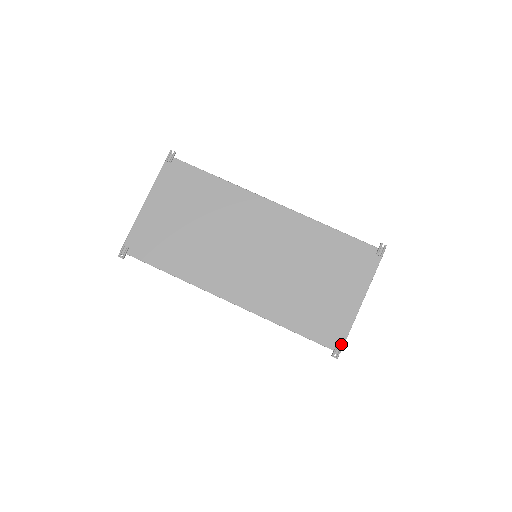
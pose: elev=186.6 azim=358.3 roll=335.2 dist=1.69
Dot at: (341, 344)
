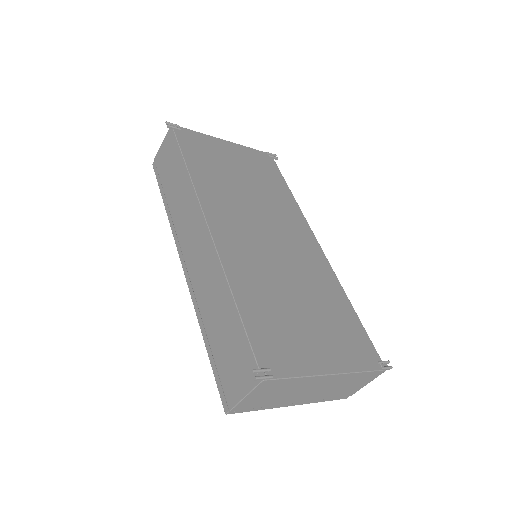
Dot at: (274, 374)
